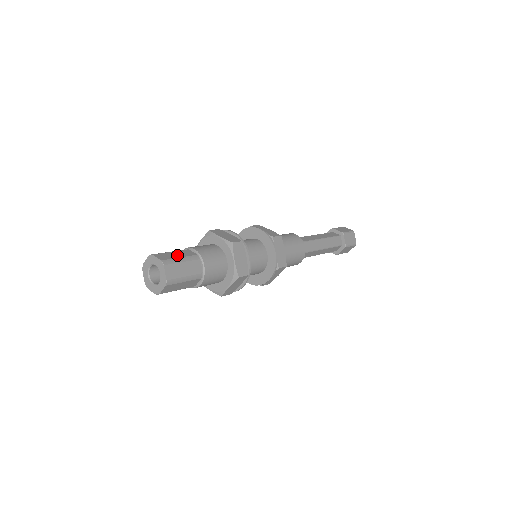
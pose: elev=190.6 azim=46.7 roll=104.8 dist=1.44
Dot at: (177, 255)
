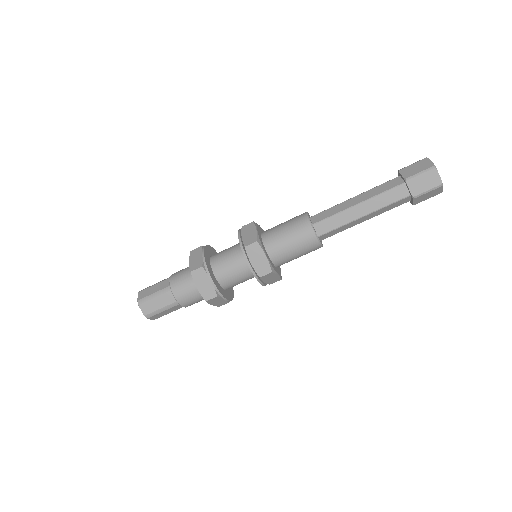
Dot at: (154, 290)
